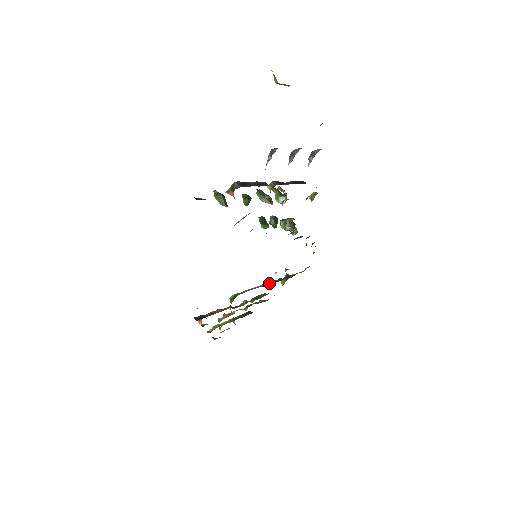
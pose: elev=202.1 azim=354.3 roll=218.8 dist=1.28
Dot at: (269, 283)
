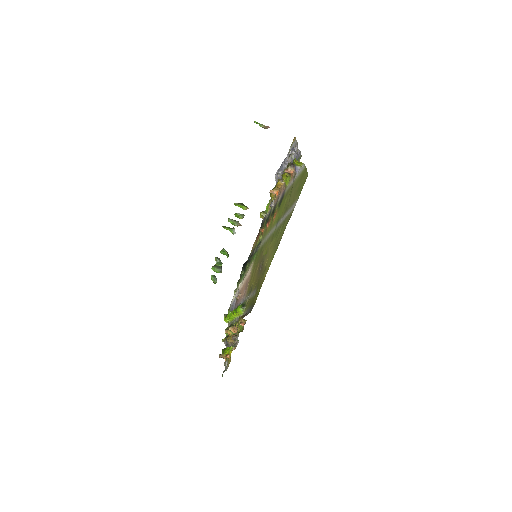
Dot at: occluded
